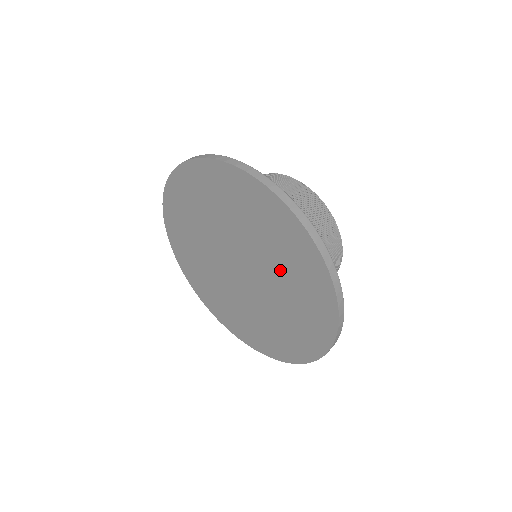
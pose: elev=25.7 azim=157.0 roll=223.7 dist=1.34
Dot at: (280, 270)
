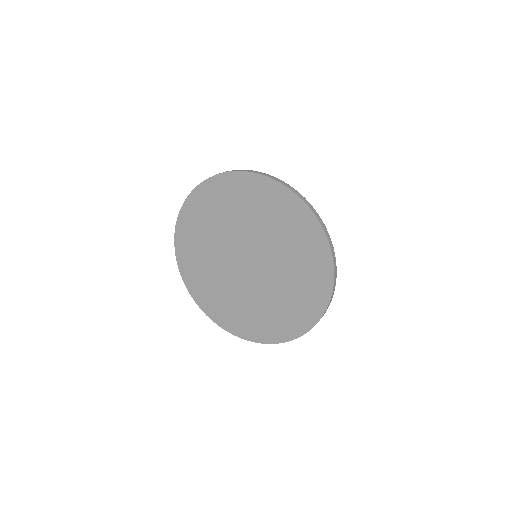
Dot at: (257, 221)
